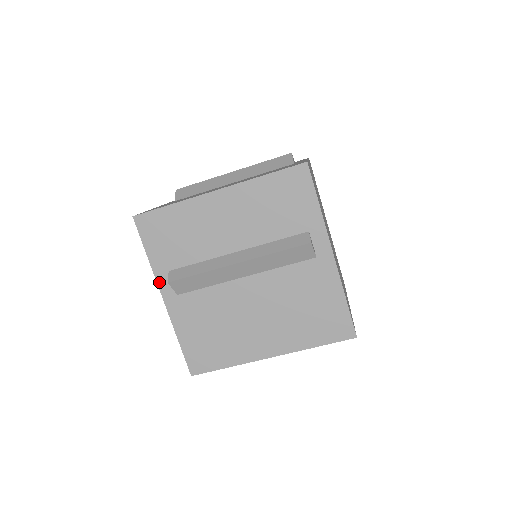
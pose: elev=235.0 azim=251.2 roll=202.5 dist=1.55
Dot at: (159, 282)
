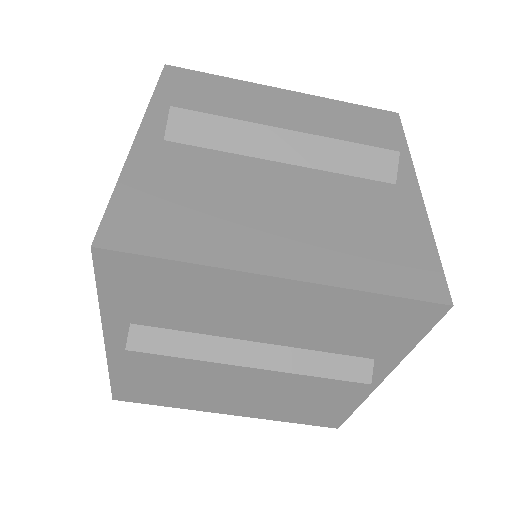
Dot at: (106, 327)
